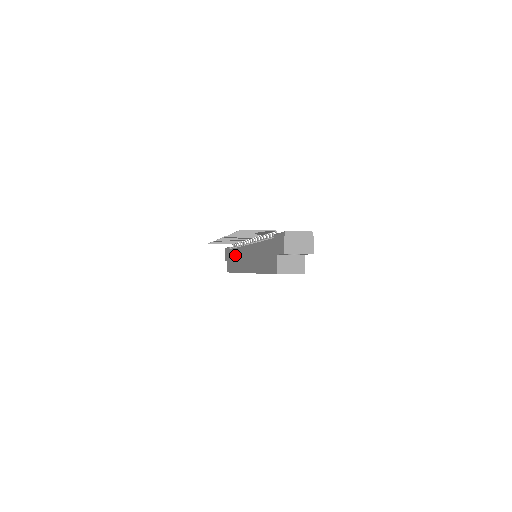
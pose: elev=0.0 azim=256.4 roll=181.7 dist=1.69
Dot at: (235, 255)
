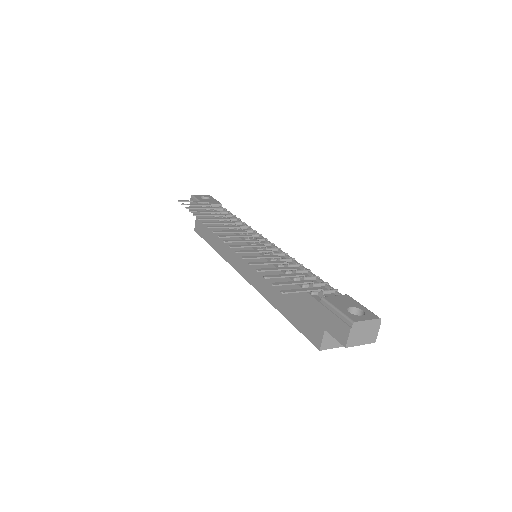
Dot at: (217, 229)
